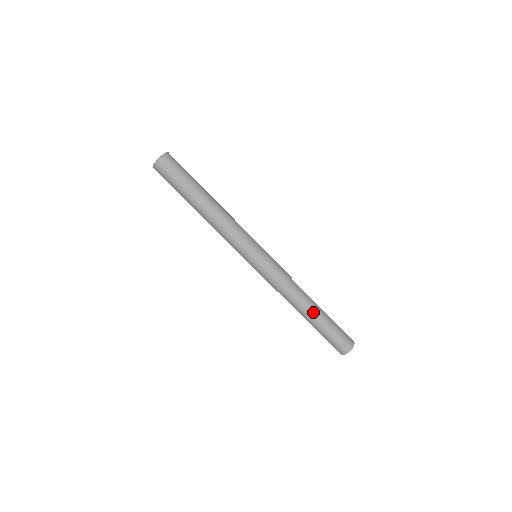
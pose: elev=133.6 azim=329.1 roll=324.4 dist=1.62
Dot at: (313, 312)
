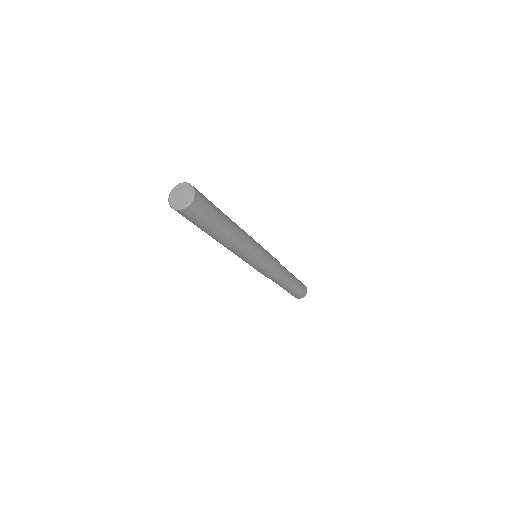
Dot at: (290, 284)
